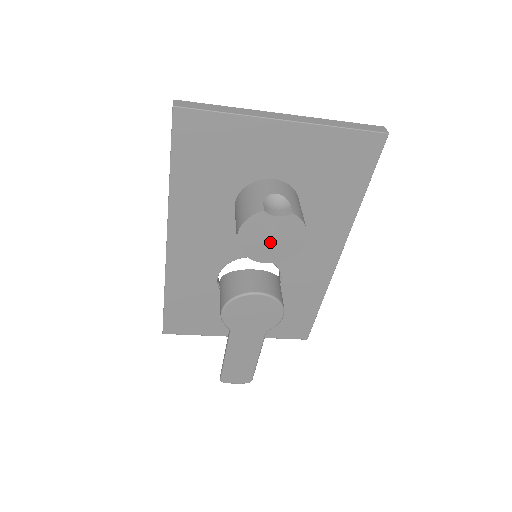
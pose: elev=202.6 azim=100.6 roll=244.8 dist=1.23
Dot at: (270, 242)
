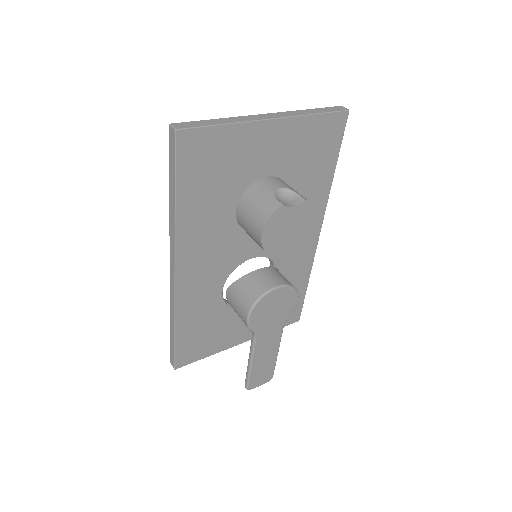
Dot at: (288, 233)
